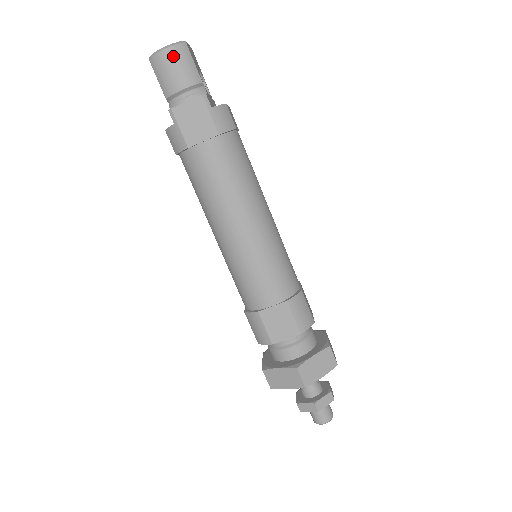
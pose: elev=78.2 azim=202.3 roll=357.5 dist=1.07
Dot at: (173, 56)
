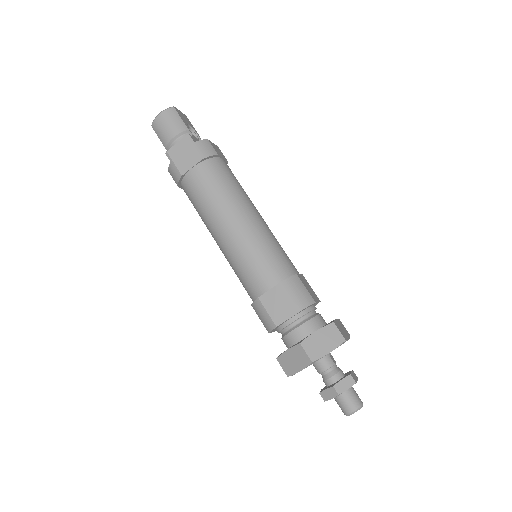
Dot at: (165, 117)
